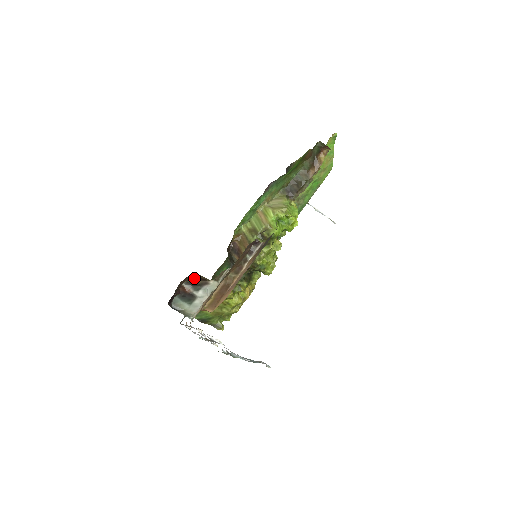
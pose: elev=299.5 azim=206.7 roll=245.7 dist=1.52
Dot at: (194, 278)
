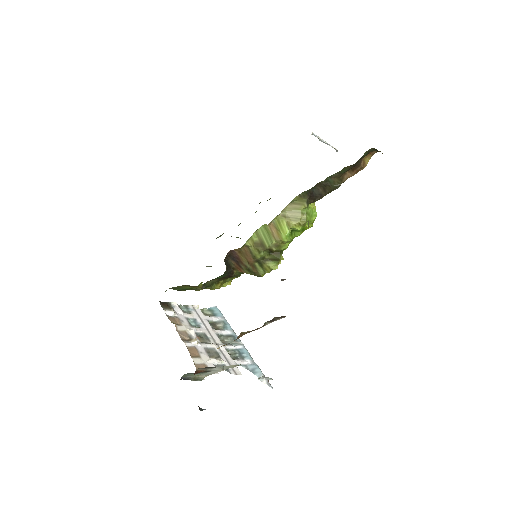
Dot at: occluded
